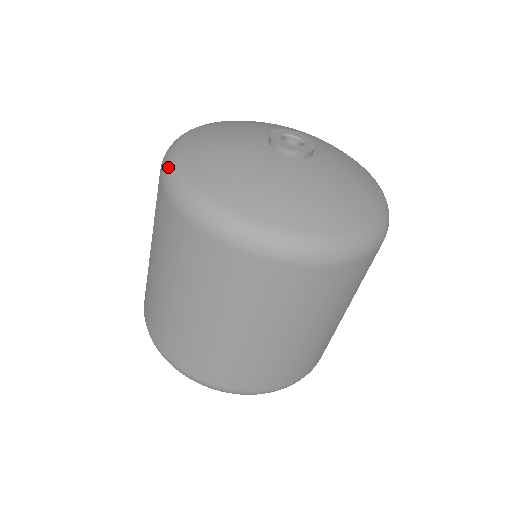
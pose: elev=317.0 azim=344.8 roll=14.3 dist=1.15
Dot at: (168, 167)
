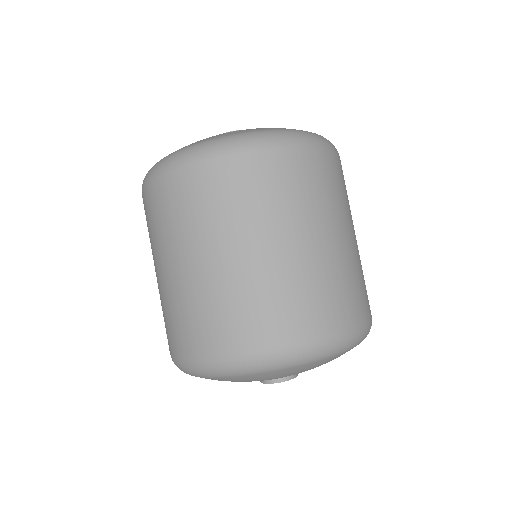
Dot at: occluded
